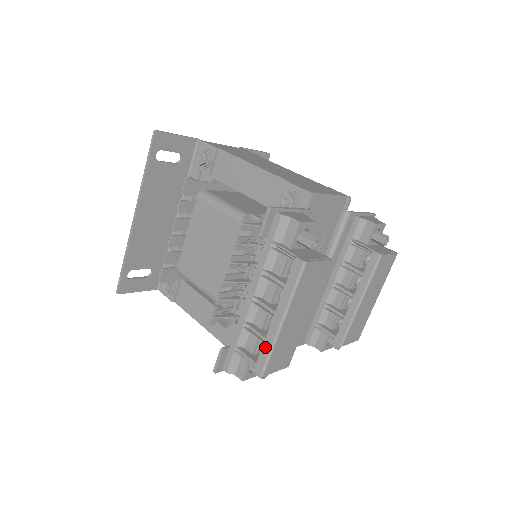
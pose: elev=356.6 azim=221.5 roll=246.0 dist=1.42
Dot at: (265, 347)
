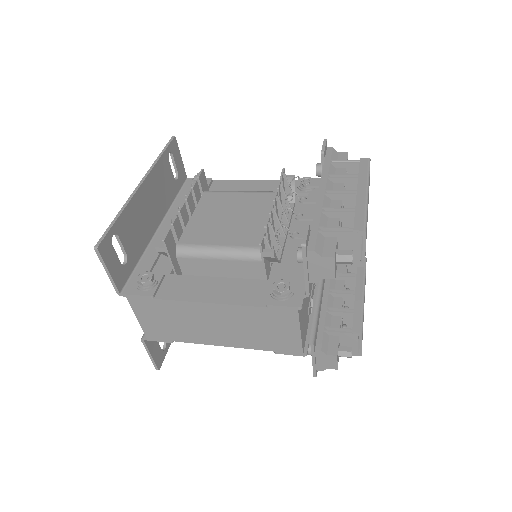
Dot at: (358, 210)
